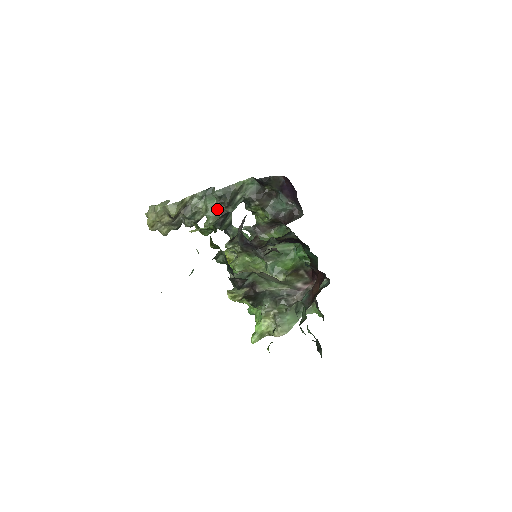
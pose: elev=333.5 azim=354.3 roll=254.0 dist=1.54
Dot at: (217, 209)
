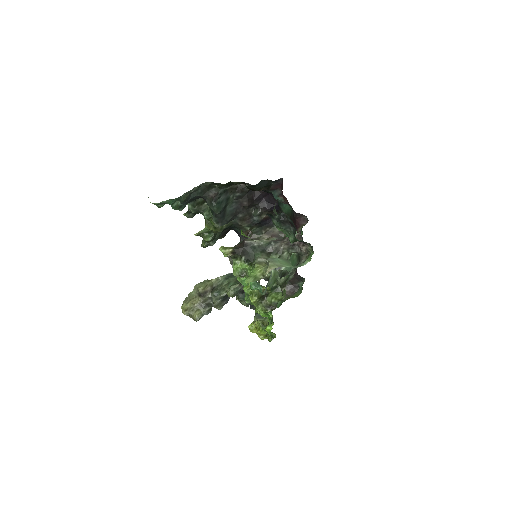
Dot at: occluded
